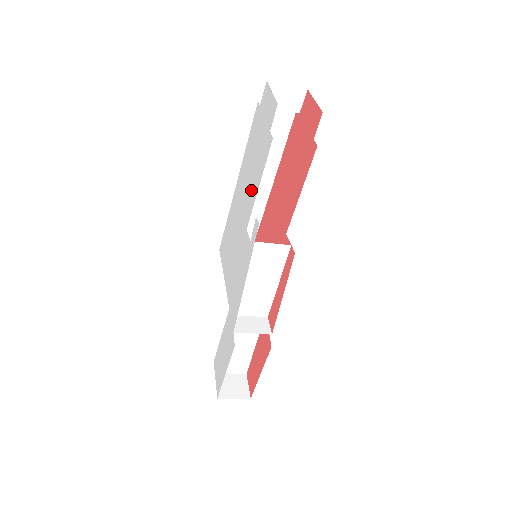
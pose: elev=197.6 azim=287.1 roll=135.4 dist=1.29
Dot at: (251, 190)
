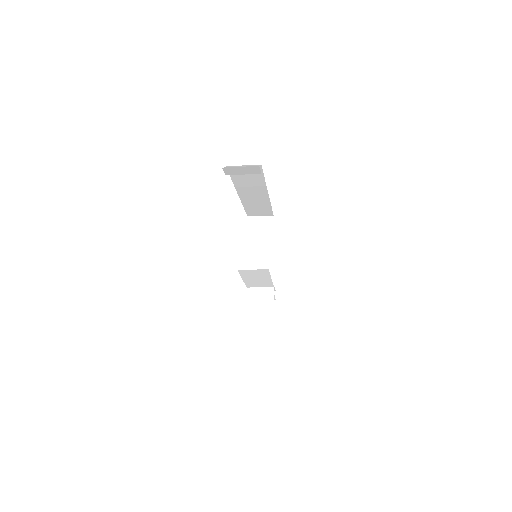
Dot at: occluded
